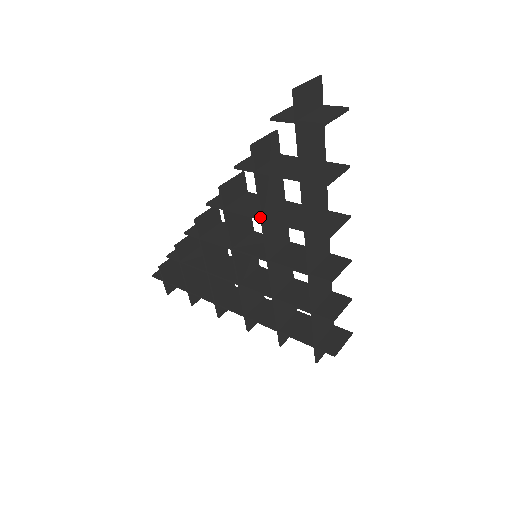
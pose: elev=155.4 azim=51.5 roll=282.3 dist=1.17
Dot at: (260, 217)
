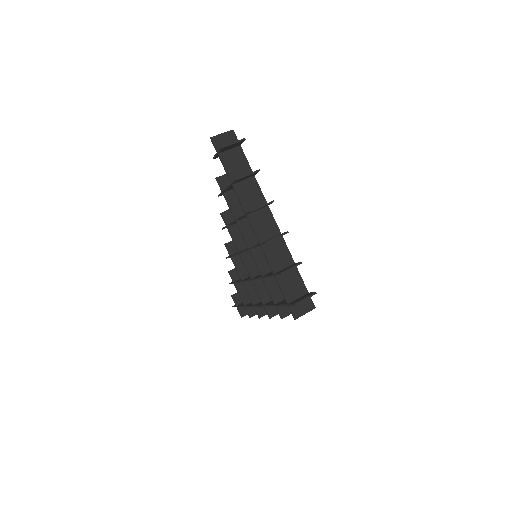
Dot at: (235, 220)
